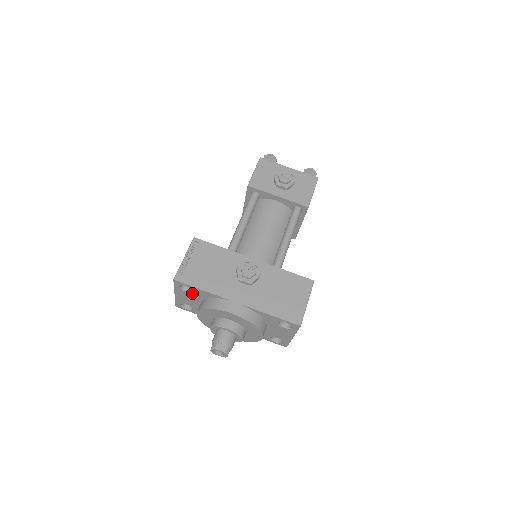
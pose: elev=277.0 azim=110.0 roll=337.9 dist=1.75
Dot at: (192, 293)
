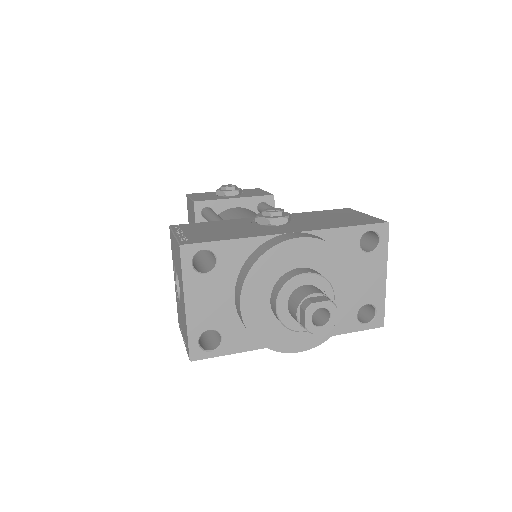
Dot at: (216, 270)
